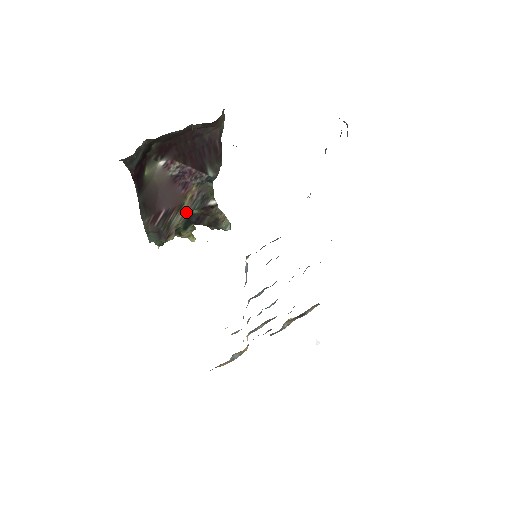
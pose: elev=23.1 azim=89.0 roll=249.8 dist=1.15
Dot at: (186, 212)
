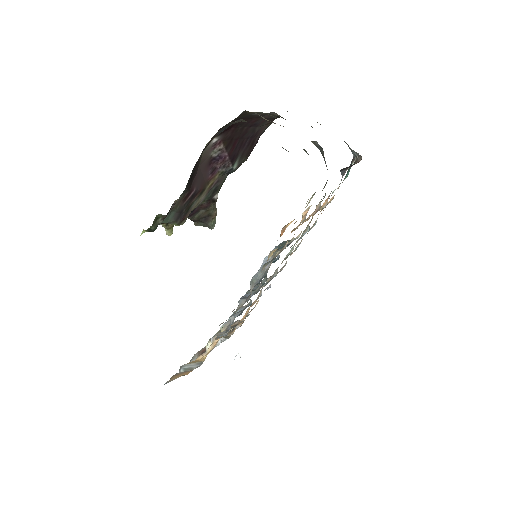
Dot at: (202, 199)
